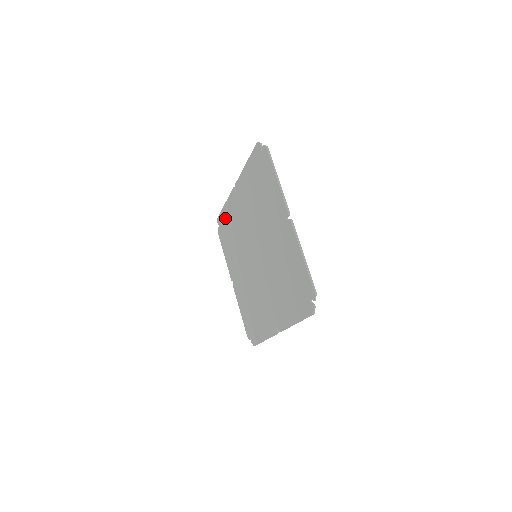
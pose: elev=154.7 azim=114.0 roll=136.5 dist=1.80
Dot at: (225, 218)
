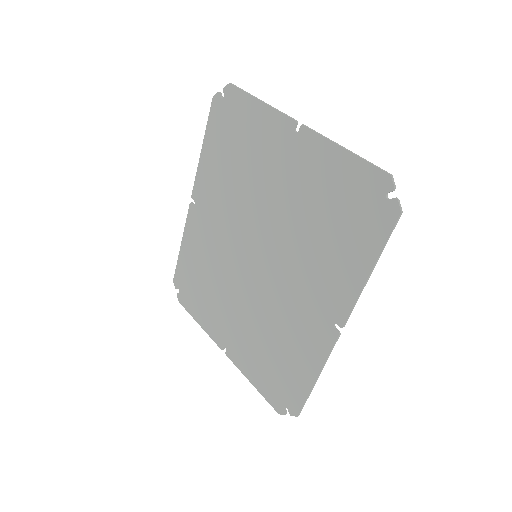
Dot at: (186, 264)
